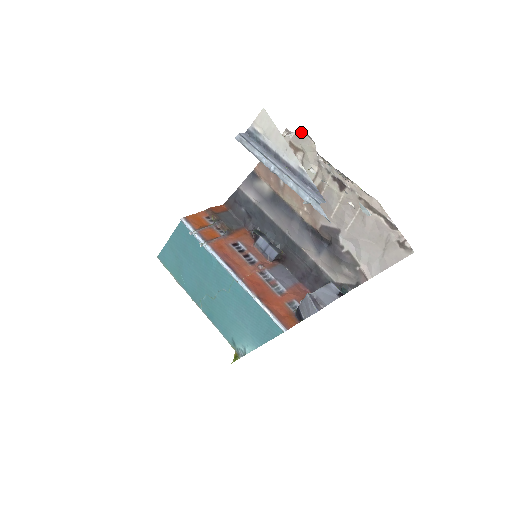
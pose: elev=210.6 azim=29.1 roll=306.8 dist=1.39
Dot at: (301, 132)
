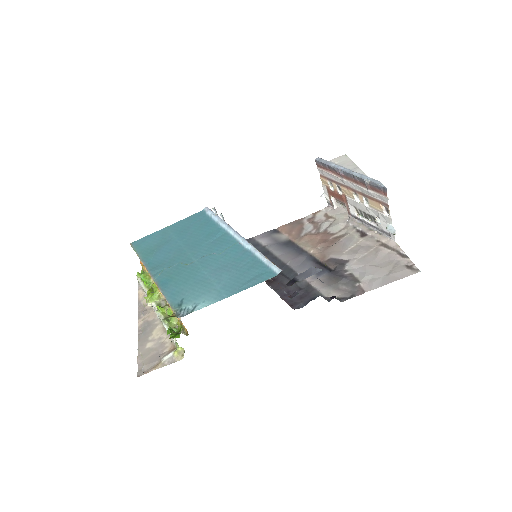
Dot at: (340, 208)
